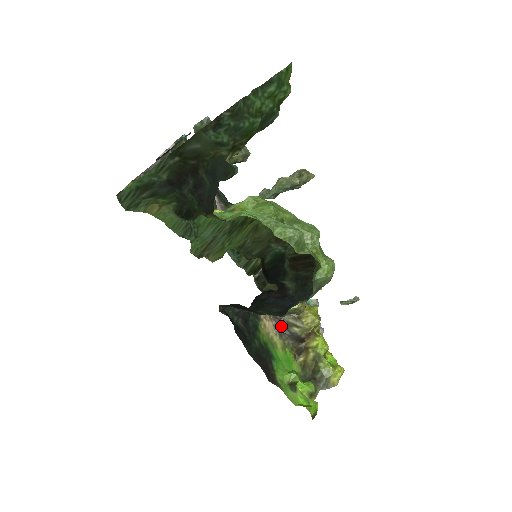
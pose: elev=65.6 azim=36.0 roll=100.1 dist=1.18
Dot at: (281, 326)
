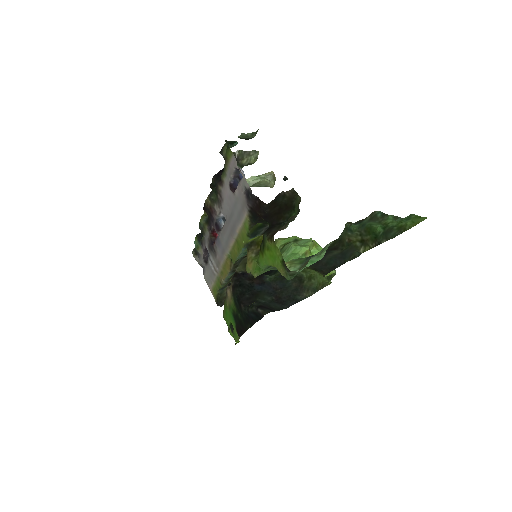
Dot at: occluded
